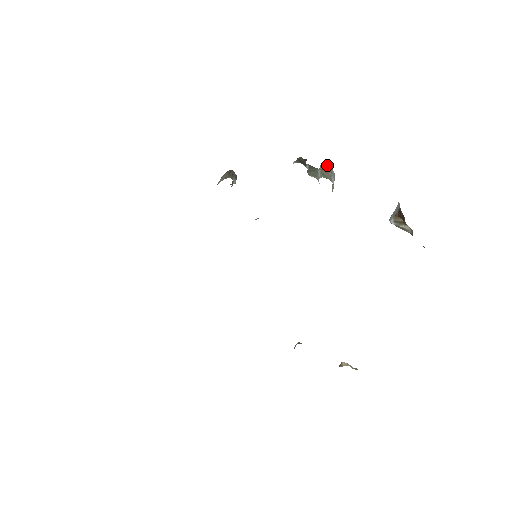
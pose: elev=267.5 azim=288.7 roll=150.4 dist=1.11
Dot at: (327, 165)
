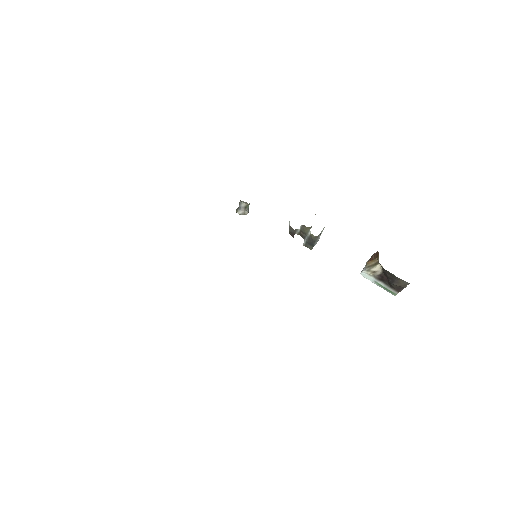
Dot at: (307, 247)
